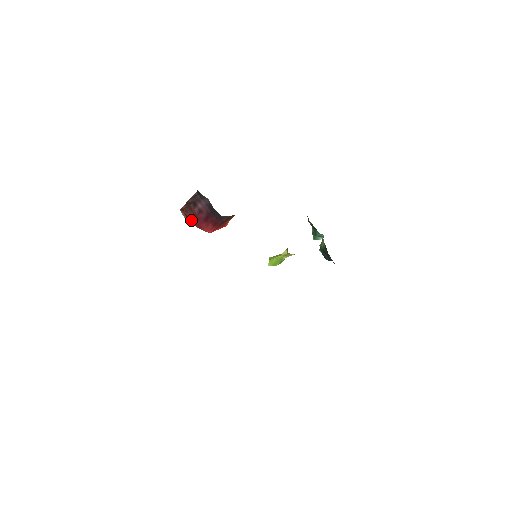
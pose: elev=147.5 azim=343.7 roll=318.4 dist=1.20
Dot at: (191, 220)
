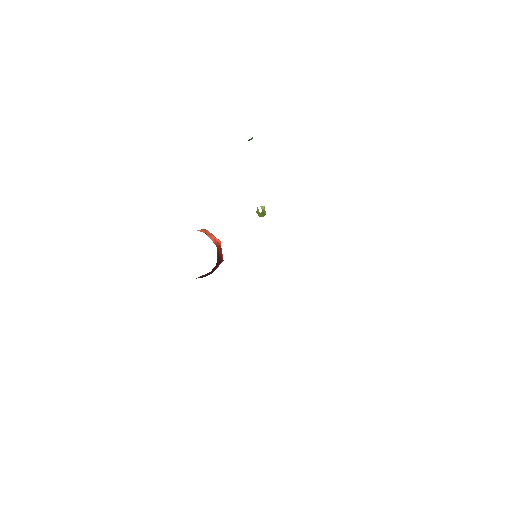
Dot at: occluded
